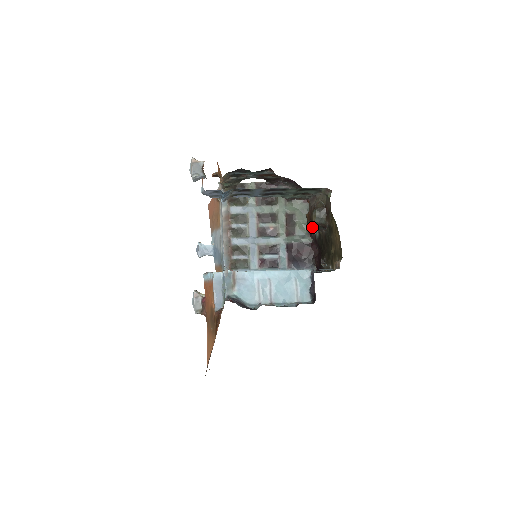
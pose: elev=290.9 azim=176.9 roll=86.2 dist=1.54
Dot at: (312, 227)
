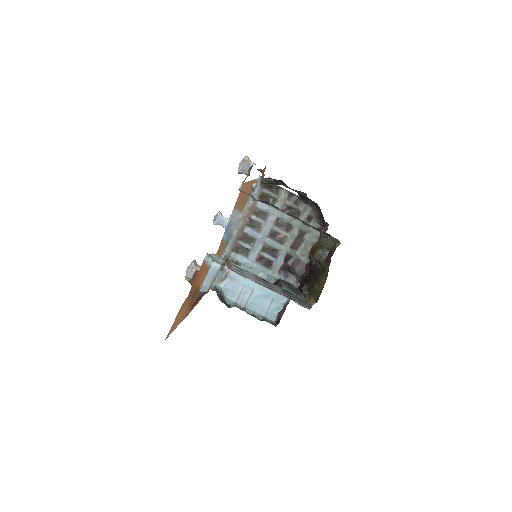
Dot at: occluded
